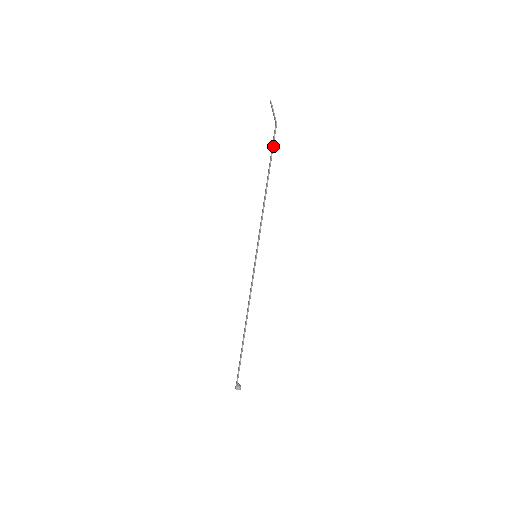
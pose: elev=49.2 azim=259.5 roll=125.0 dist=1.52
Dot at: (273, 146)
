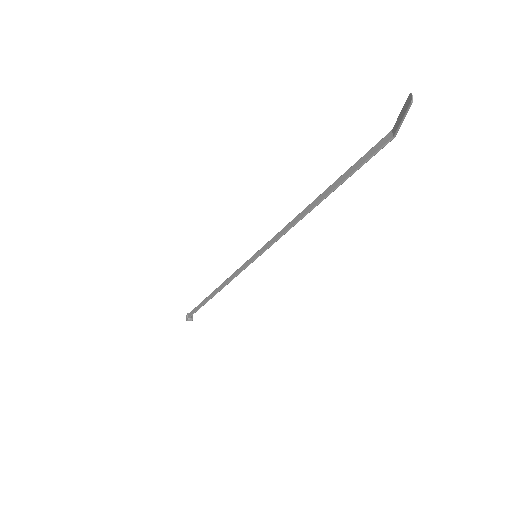
Dot at: (361, 166)
